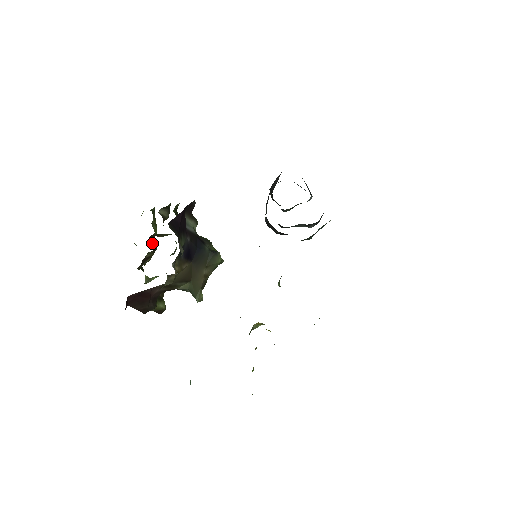
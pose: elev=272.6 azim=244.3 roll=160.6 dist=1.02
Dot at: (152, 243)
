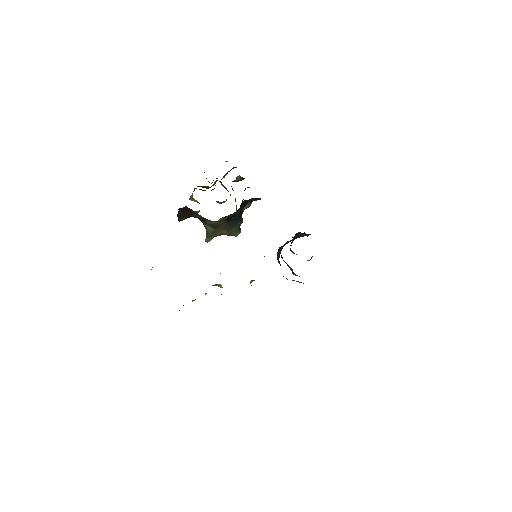
Dot at: occluded
